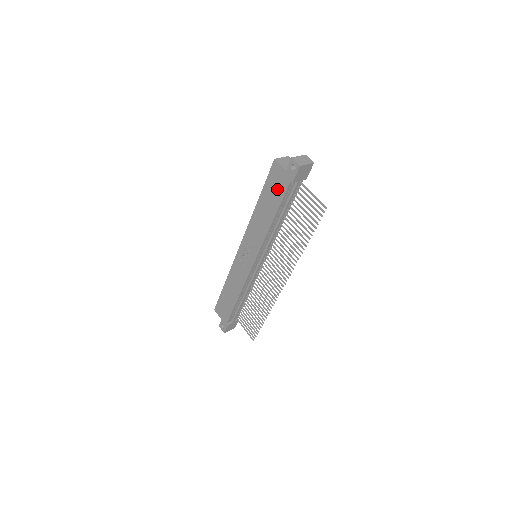
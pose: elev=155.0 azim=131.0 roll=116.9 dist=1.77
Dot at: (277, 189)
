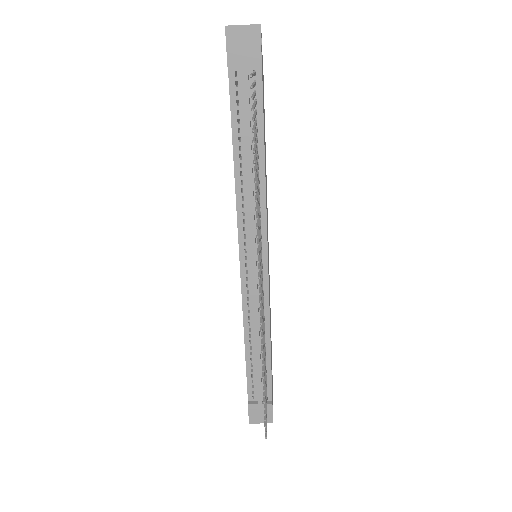
Dot at: occluded
